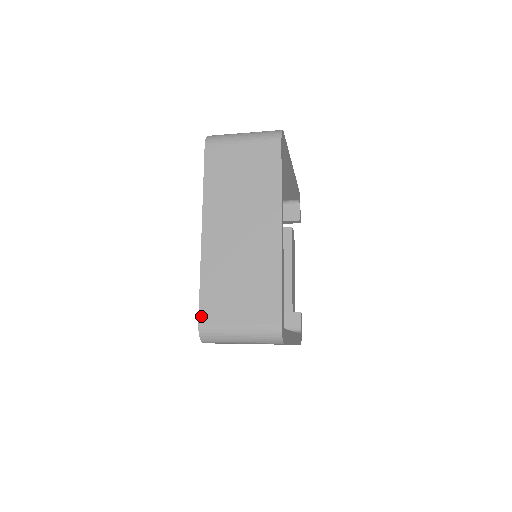
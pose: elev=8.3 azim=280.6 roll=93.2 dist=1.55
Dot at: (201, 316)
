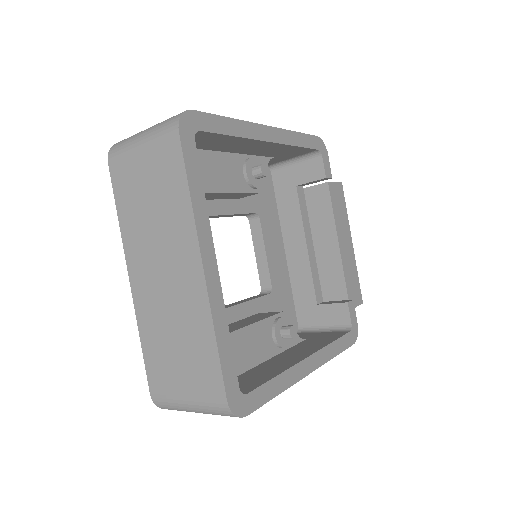
Dot at: (150, 385)
